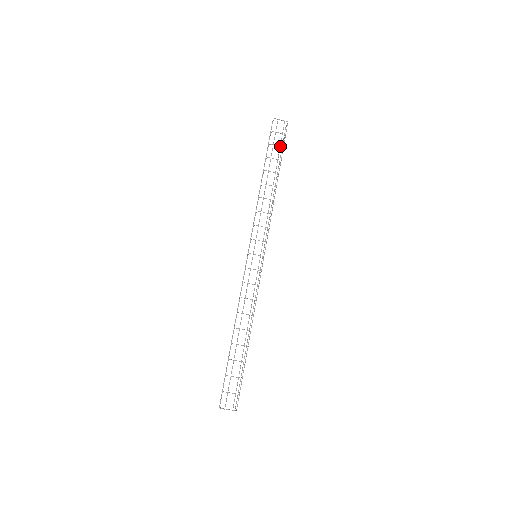
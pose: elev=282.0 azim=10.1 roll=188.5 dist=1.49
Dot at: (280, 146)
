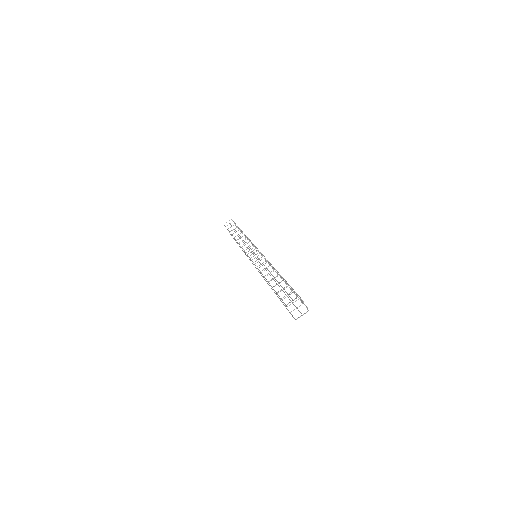
Dot at: occluded
